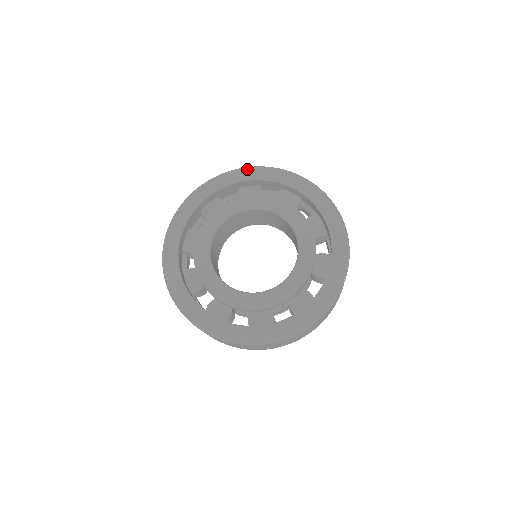
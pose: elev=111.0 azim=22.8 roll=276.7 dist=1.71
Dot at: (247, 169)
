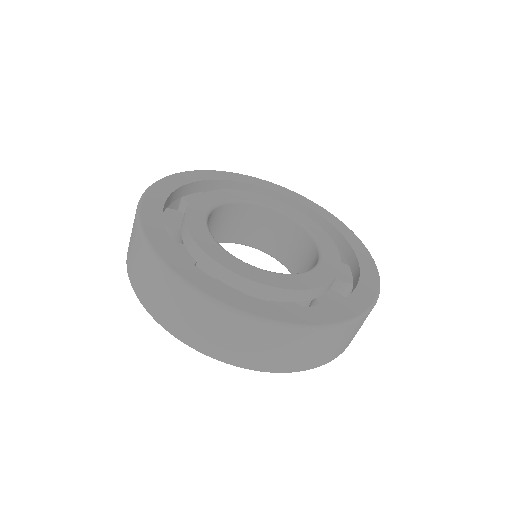
Dot at: (184, 173)
